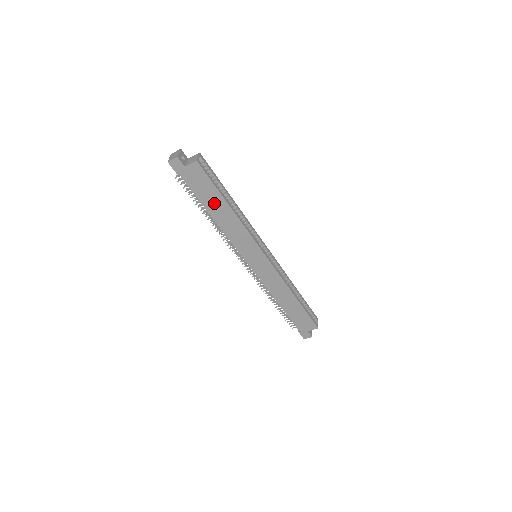
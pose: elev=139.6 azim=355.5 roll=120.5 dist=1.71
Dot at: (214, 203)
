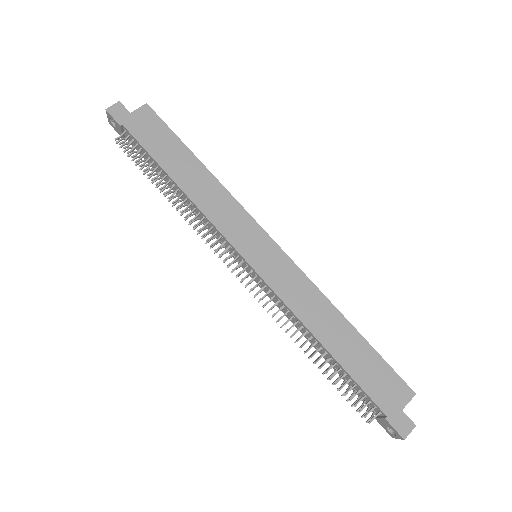
Dot at: (176, 160)
